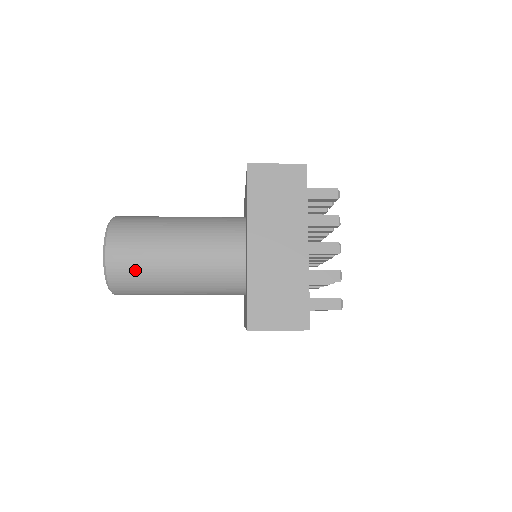
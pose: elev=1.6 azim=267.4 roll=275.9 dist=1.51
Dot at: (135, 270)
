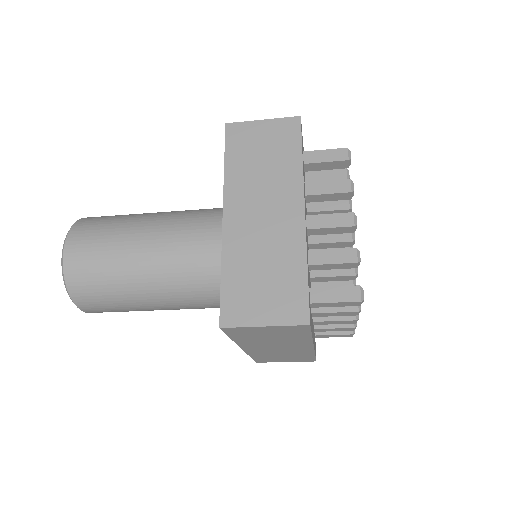
Dot at: (97, 270)
